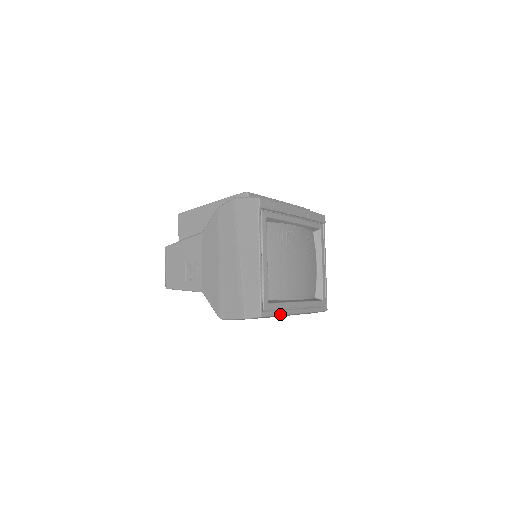
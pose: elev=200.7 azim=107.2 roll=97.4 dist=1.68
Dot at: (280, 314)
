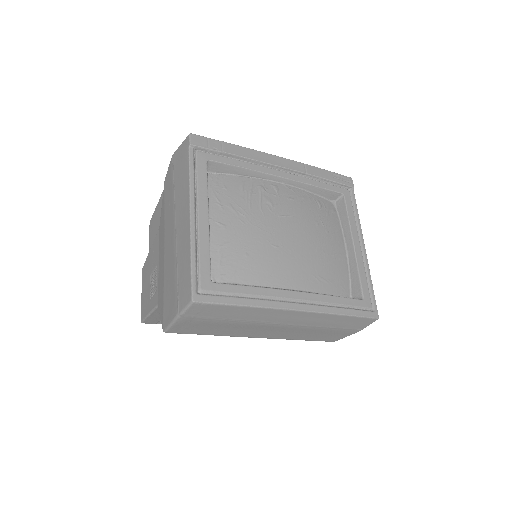
Dot at: (244, 304)
